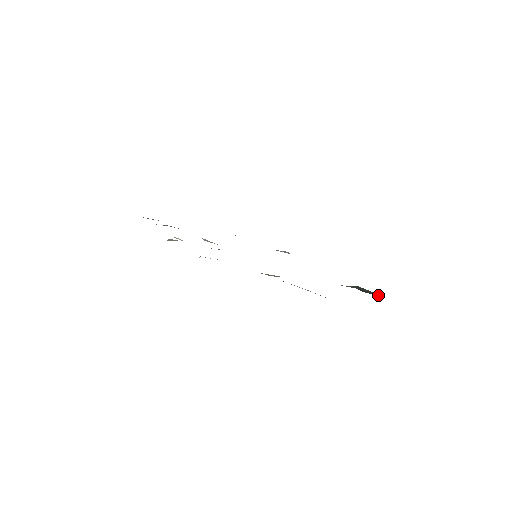
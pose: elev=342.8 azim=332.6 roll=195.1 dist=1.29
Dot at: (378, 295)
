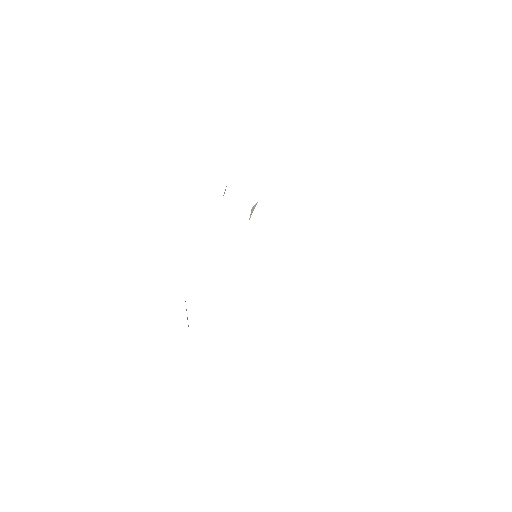
Dot at: occluded
